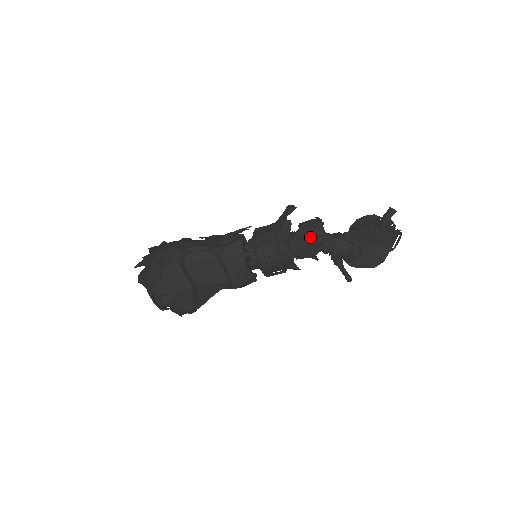
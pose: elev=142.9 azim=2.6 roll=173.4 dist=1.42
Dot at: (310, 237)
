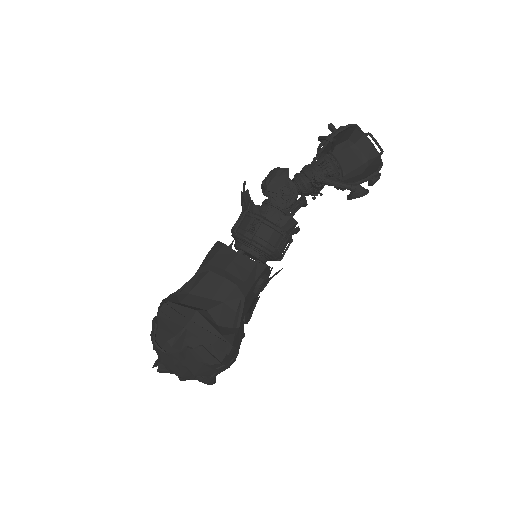
Dot at: (270, 181)
